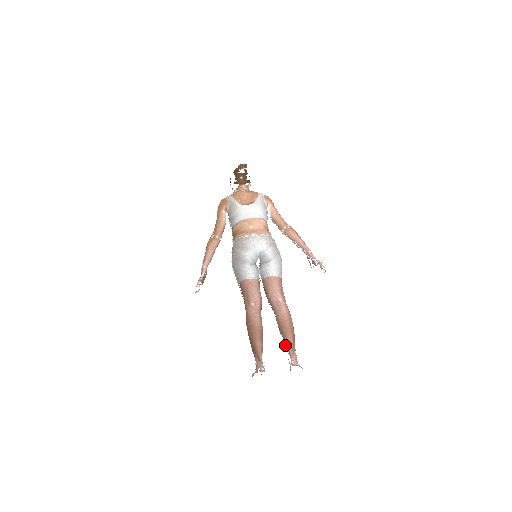
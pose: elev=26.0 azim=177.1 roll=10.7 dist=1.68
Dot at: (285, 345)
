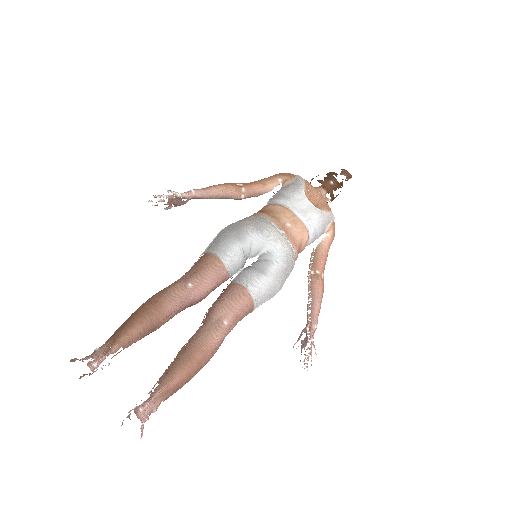
Dot at: (162, 377)
